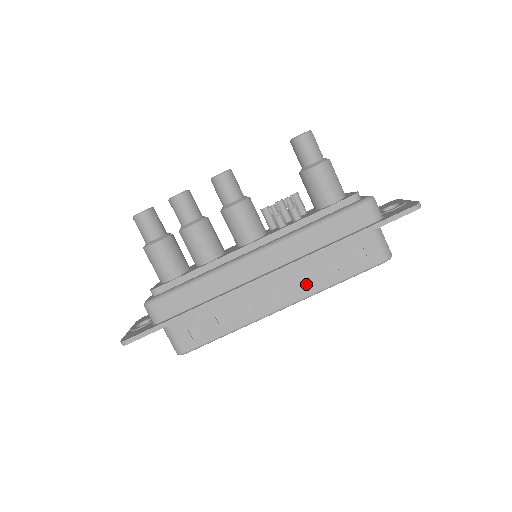
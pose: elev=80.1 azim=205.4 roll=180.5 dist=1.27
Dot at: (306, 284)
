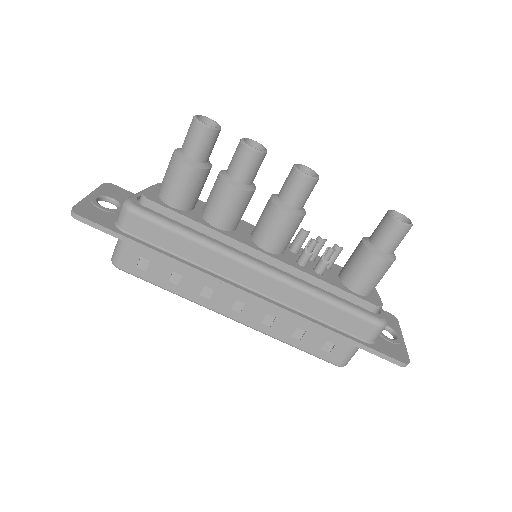
Dot at: (267, 322)
